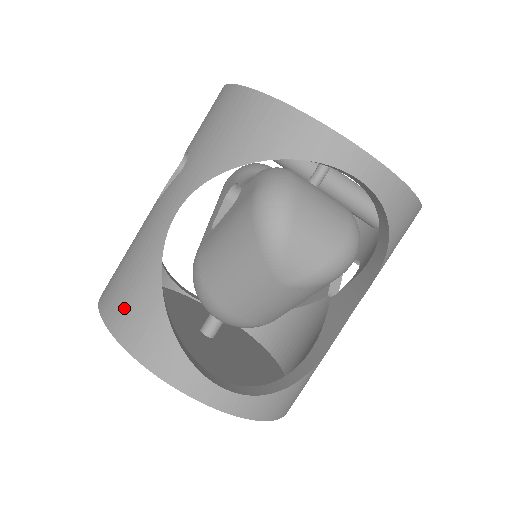
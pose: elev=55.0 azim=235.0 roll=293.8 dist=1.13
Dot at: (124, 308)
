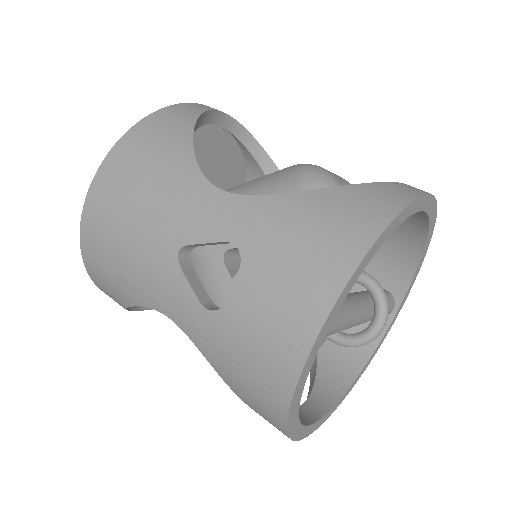
Dot at: (98, 269)
